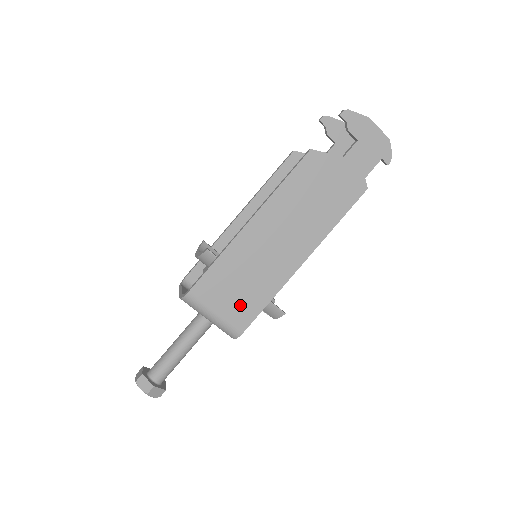
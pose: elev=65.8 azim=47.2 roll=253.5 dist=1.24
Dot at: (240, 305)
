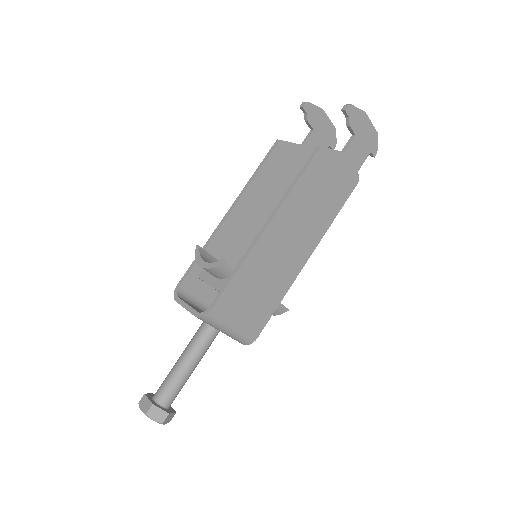
Dot at: (256, 312)
